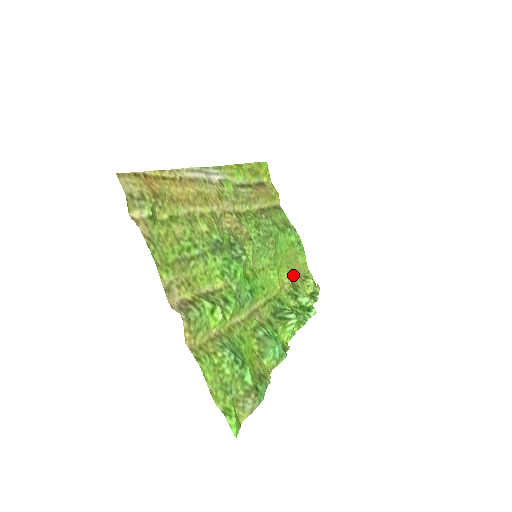
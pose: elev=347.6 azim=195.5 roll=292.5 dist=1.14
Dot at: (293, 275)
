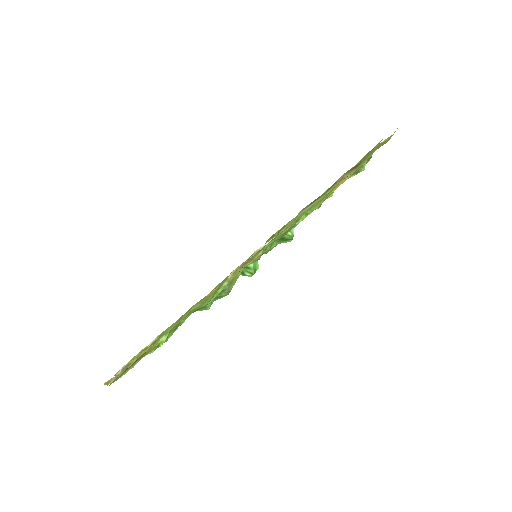
Dot at: occluded
